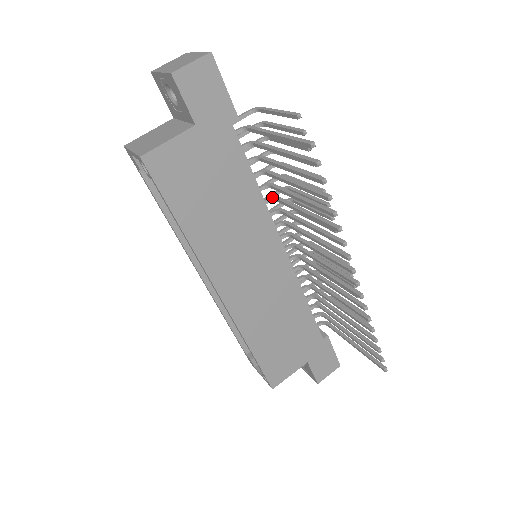
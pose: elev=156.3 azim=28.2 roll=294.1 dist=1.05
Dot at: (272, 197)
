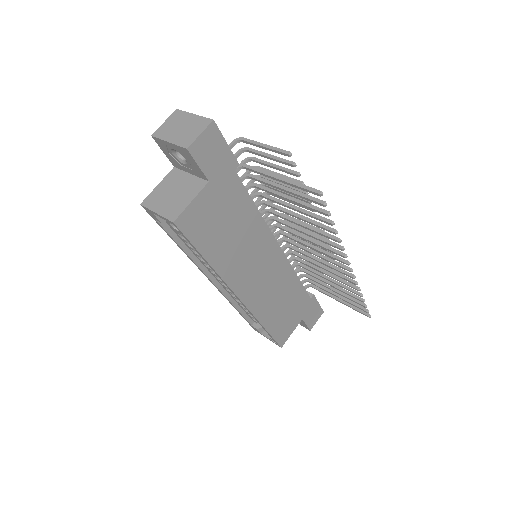
Dot at: (265, 210)
